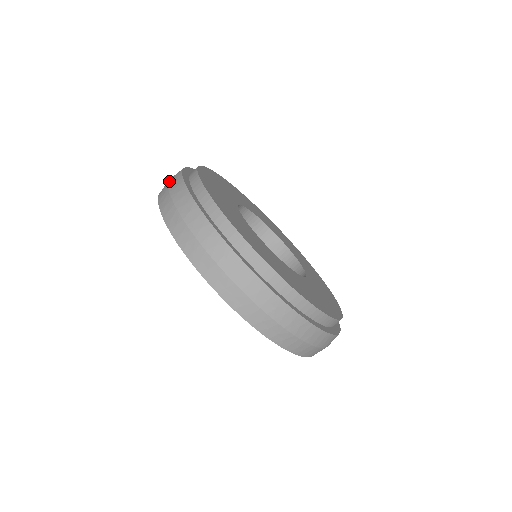
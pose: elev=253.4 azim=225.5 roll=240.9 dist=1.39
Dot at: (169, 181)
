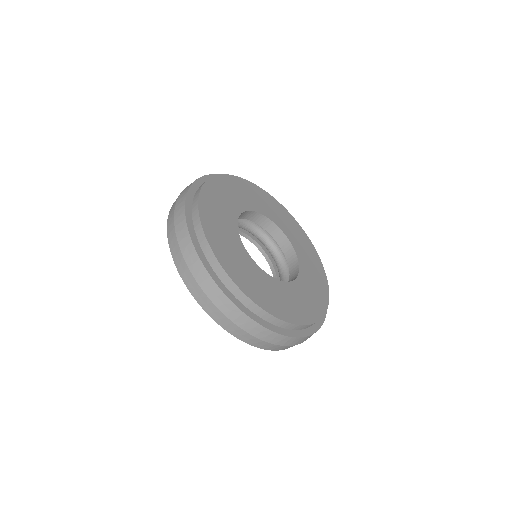
Dot at: occluded
